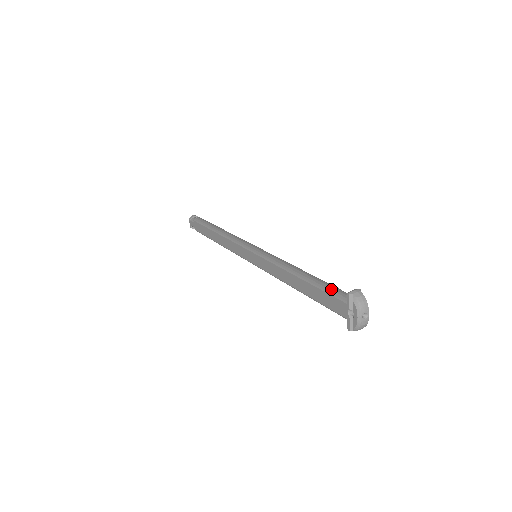
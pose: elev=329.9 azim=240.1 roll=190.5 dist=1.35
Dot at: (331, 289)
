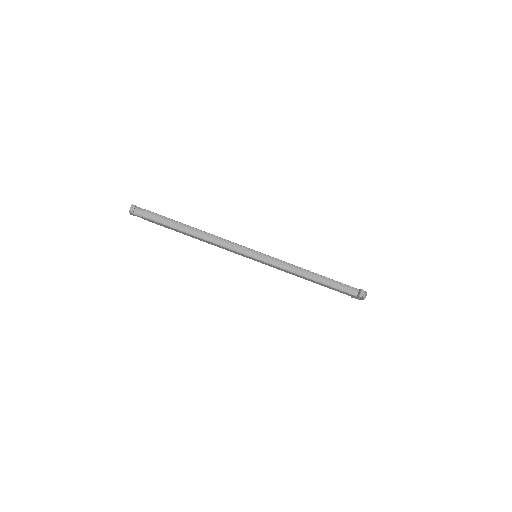
Dot at: (343, 289)
